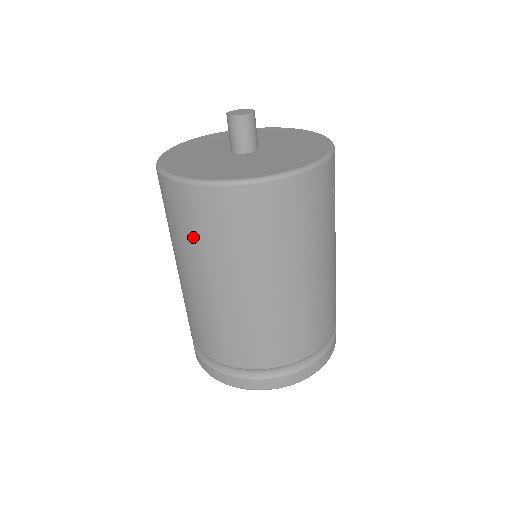
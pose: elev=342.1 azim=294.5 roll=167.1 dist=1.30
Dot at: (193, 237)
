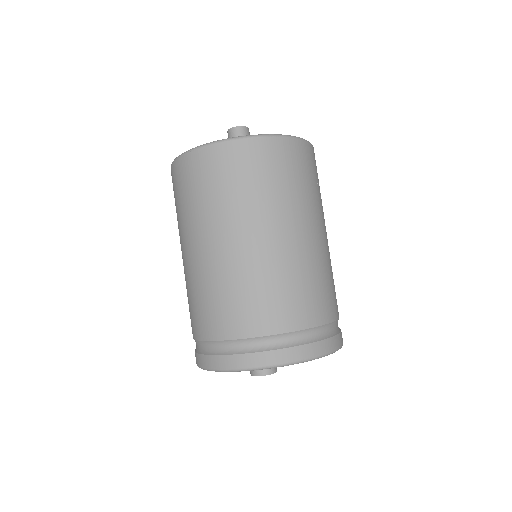
Dot at: (208, 196)
